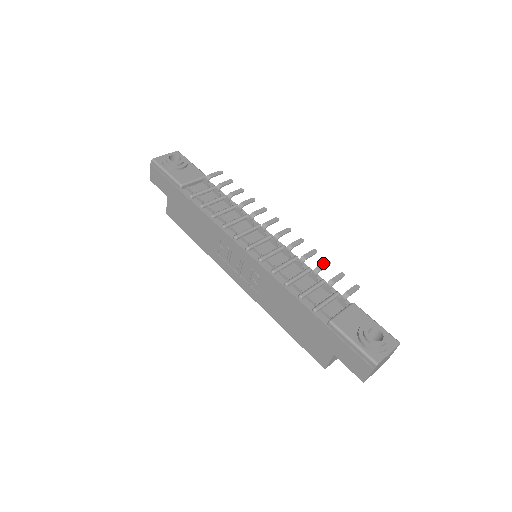
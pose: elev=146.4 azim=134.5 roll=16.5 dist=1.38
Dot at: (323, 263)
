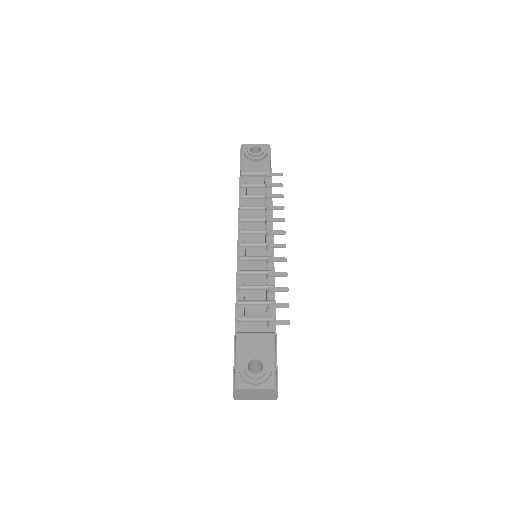
Dot at: (280, 287)
